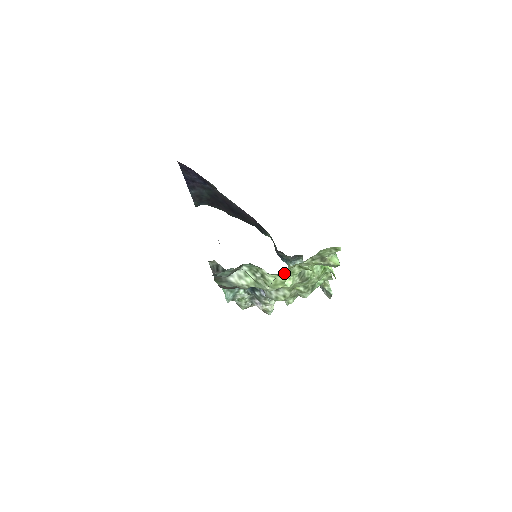
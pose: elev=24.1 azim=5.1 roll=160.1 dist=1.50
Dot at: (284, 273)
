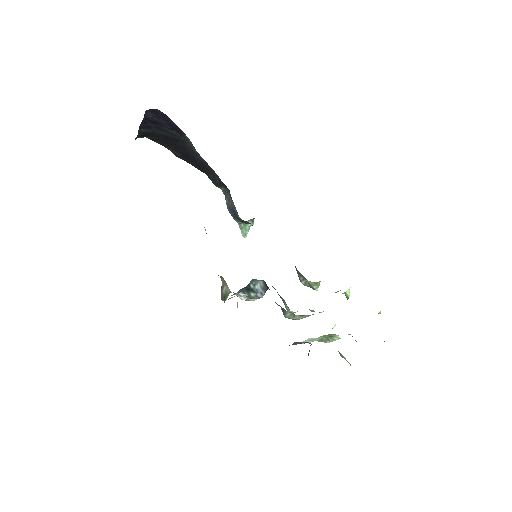
Dot at: occluded
